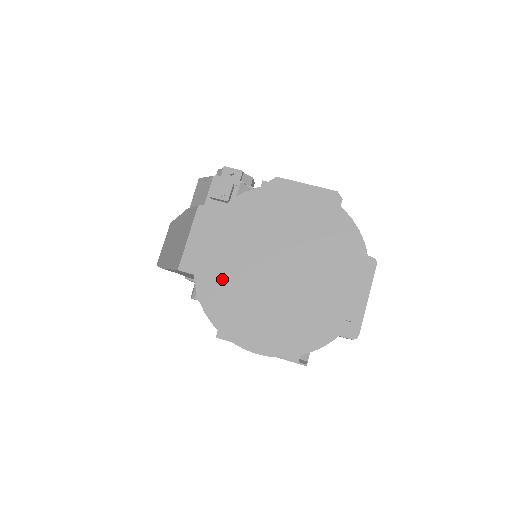
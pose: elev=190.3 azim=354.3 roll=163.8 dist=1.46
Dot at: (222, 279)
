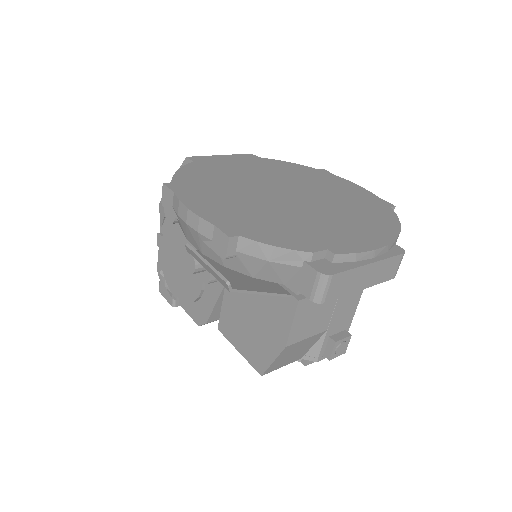
Dot at: (221, 172)
